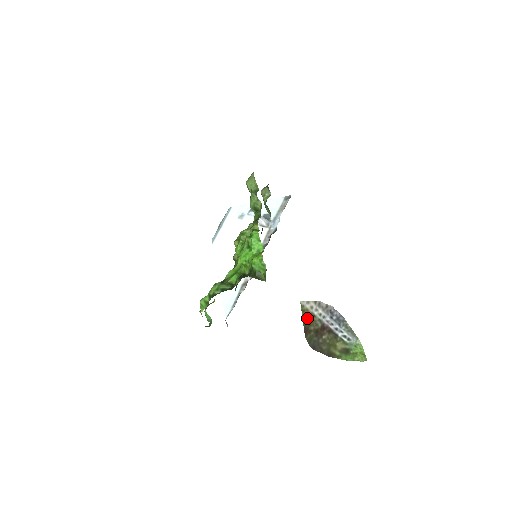
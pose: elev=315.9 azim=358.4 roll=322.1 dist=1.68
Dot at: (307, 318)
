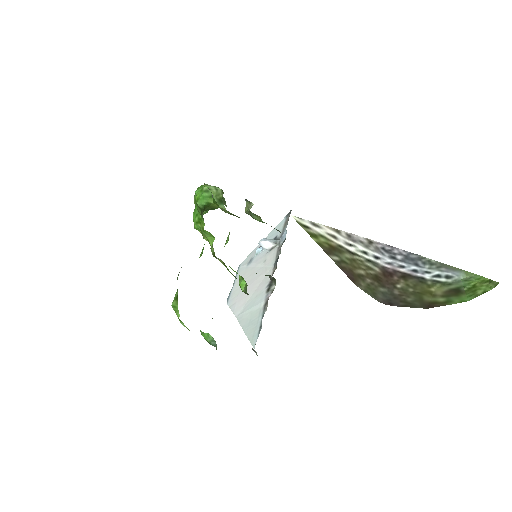
Dot at: (335, 252)
